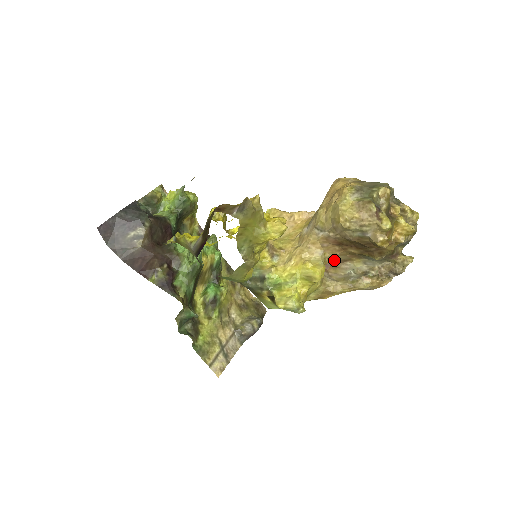
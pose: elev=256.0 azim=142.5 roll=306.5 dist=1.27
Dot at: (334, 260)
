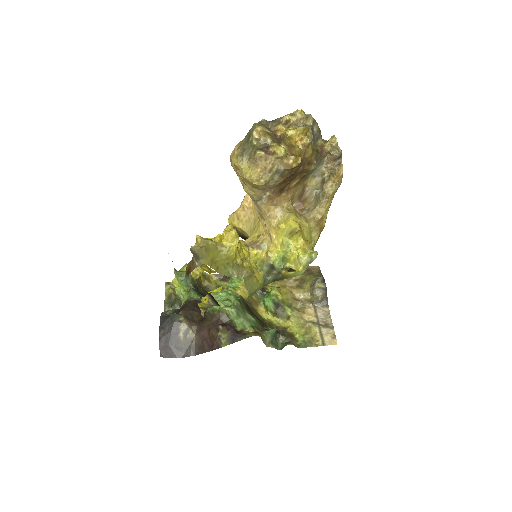
Dot at: (298, 198)
